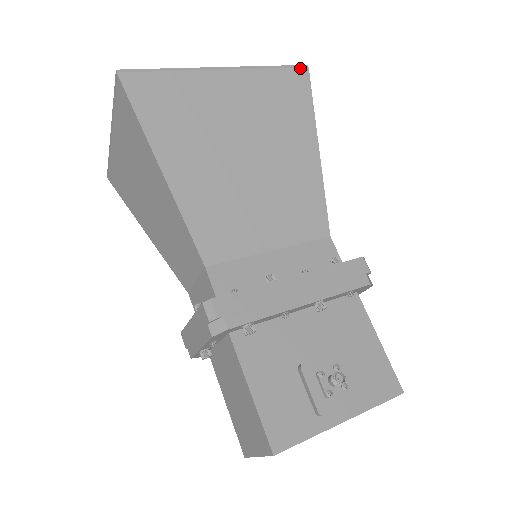
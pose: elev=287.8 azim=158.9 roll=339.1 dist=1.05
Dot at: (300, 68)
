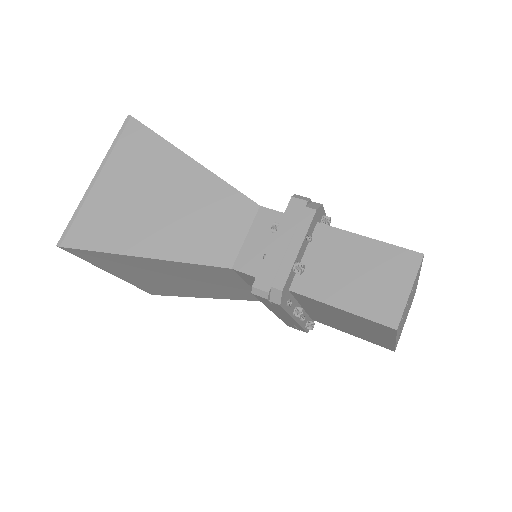
Dot at: occluded
